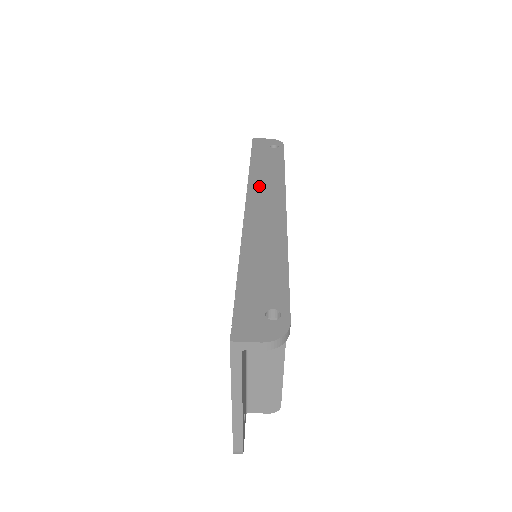
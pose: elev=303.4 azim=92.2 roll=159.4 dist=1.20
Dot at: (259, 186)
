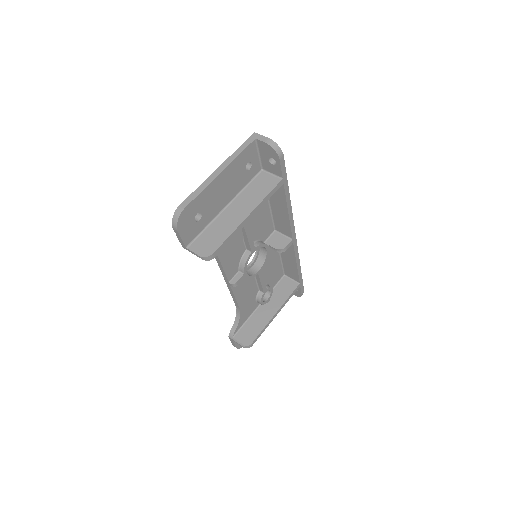
Dot at: occluded
